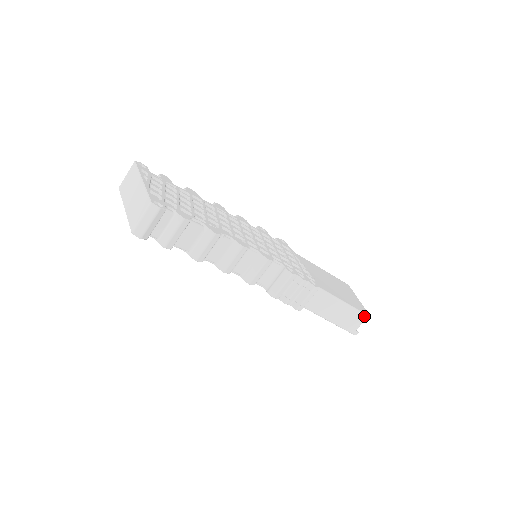
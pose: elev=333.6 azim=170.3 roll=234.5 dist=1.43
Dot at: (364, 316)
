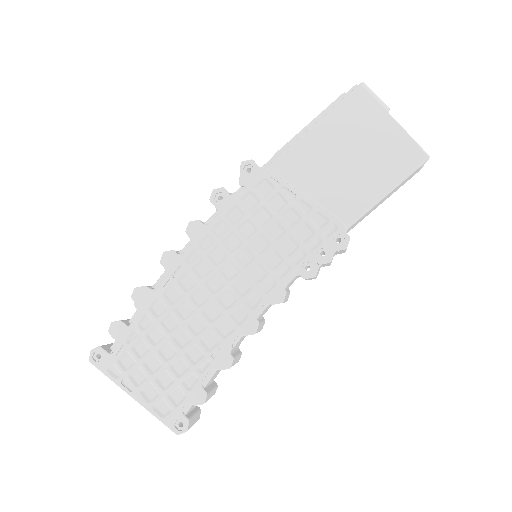
Dot at: (420, 167)
